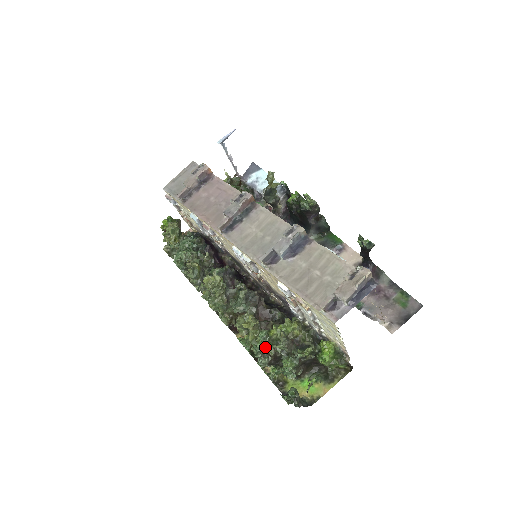
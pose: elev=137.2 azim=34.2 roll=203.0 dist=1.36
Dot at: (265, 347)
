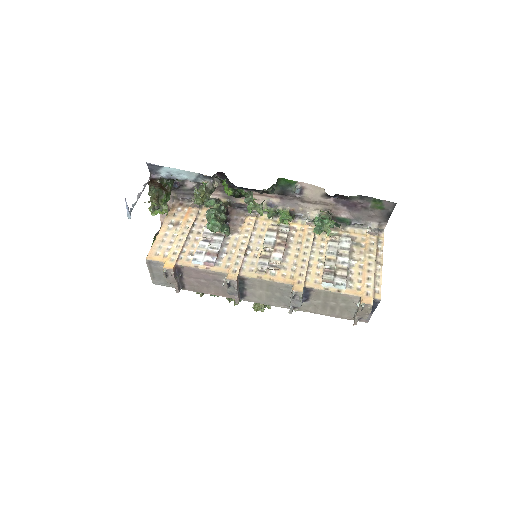
Dot at: occluded
